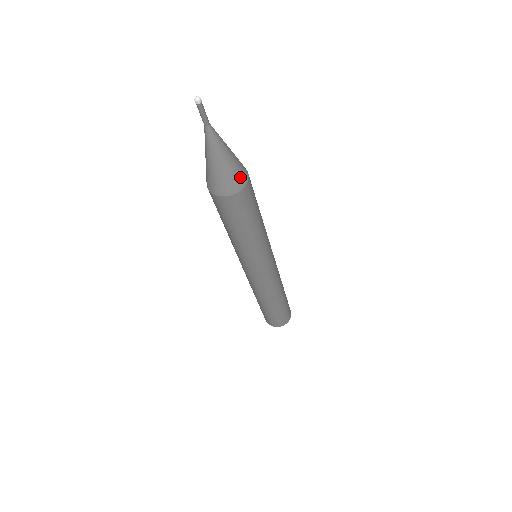
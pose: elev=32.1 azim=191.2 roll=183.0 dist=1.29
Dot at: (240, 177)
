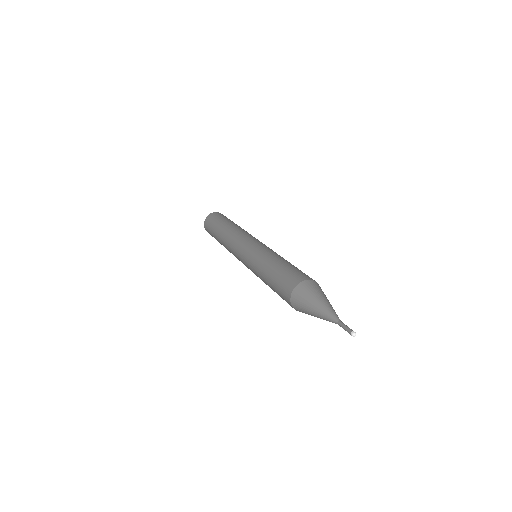
Dot at: occluded
